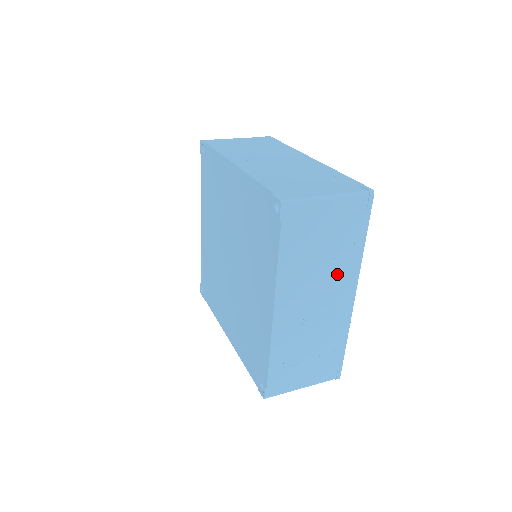
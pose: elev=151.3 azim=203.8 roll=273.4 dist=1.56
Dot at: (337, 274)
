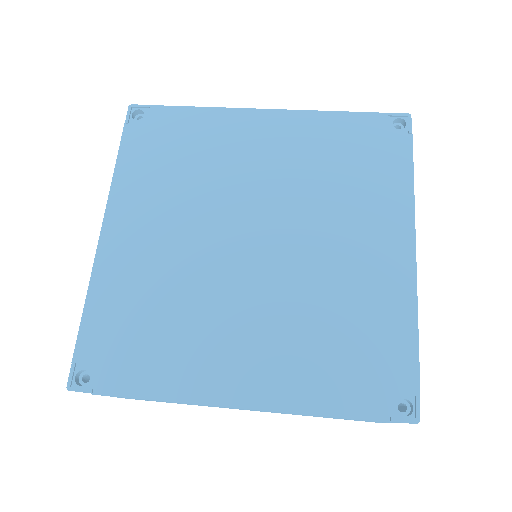
Dot at: occluded
